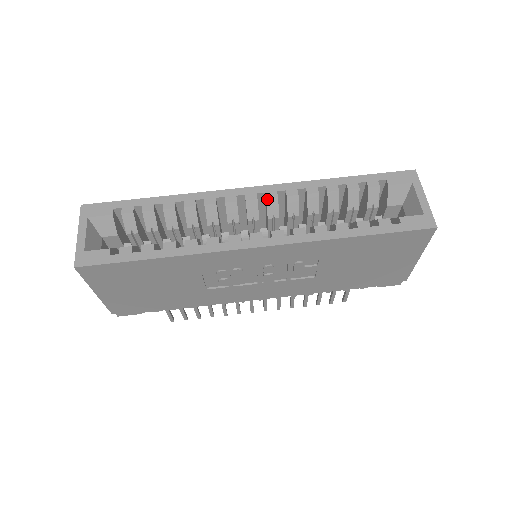
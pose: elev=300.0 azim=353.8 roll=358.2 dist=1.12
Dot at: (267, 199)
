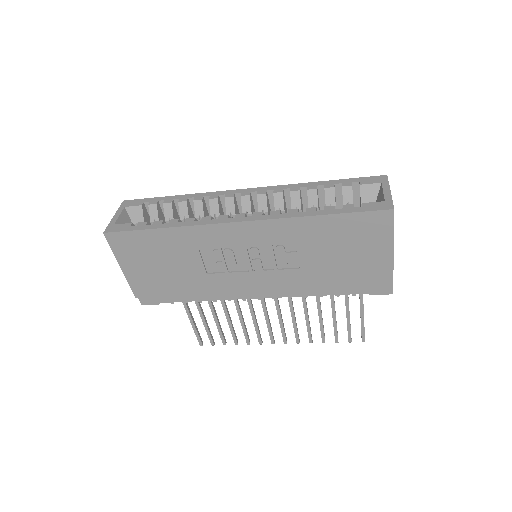
Dot at: (258, 195)
